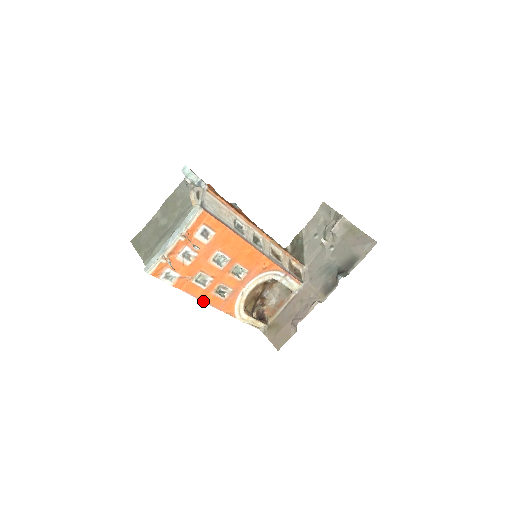
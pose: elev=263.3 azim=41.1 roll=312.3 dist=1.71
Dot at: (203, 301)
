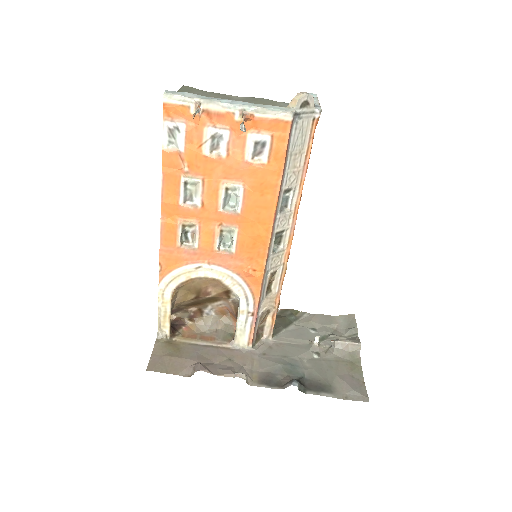
Dot at: (161, 215)
